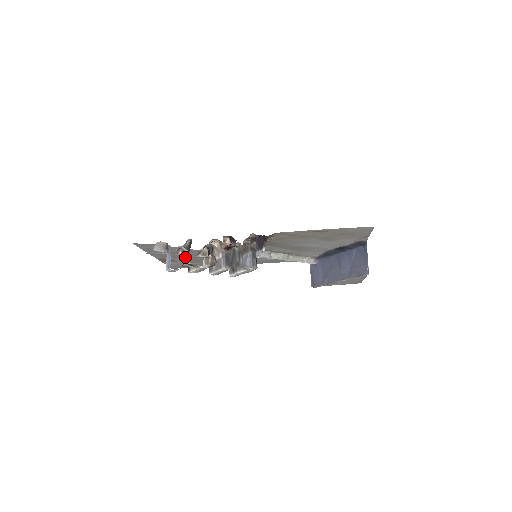
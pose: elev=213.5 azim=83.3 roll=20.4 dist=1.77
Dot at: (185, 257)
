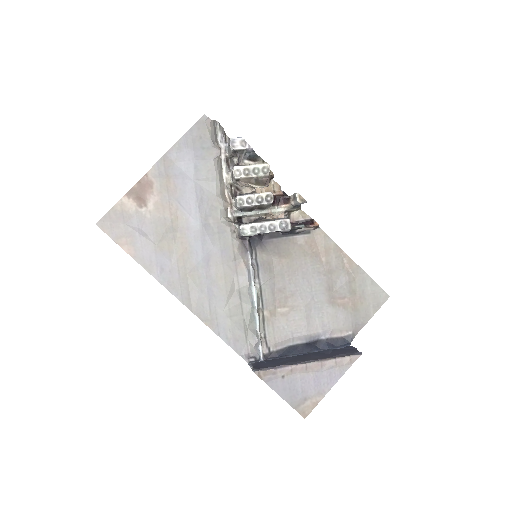
Dot at: (171, 204)
